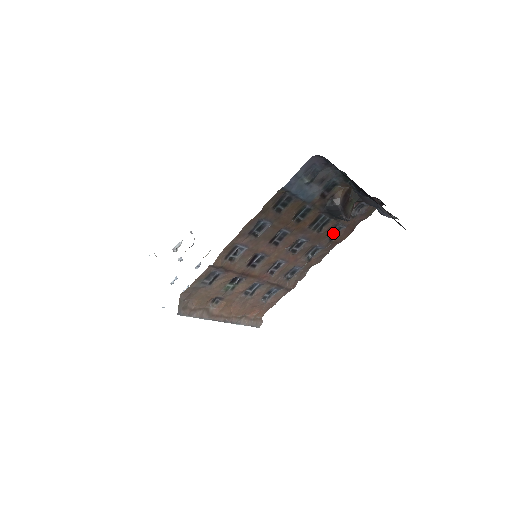
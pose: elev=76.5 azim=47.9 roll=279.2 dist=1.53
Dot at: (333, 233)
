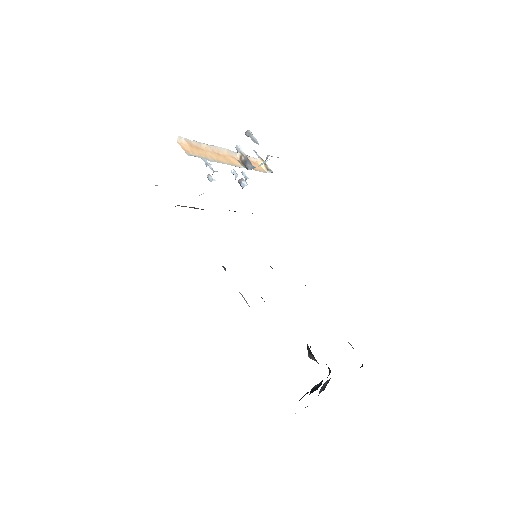
Dot at: occluded
